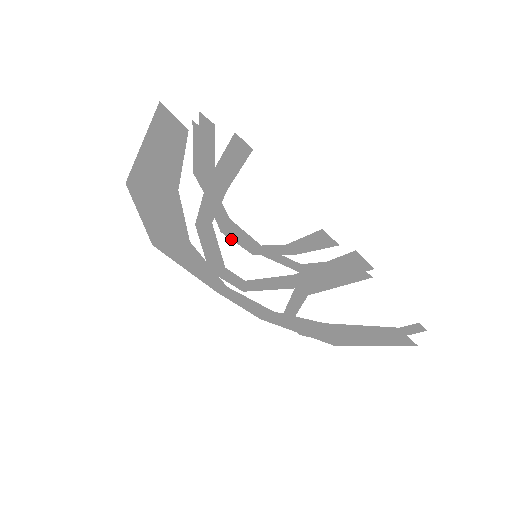
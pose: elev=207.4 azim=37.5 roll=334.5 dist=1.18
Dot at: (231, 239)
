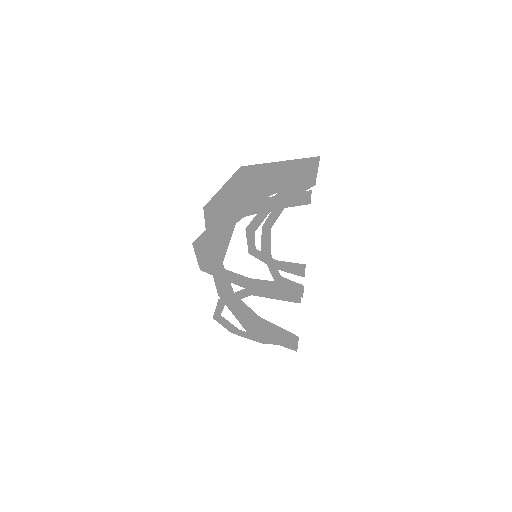
Dot at: (247, 237)
